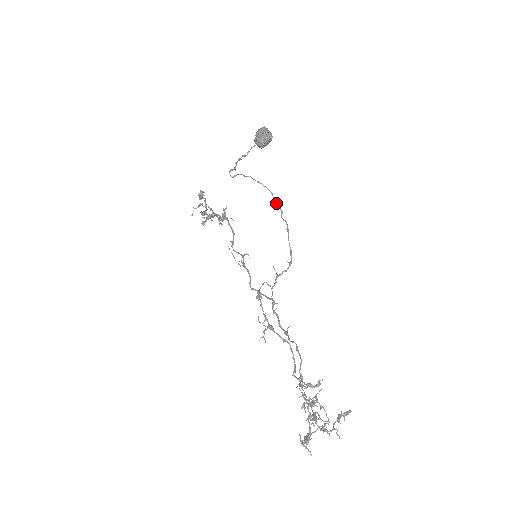
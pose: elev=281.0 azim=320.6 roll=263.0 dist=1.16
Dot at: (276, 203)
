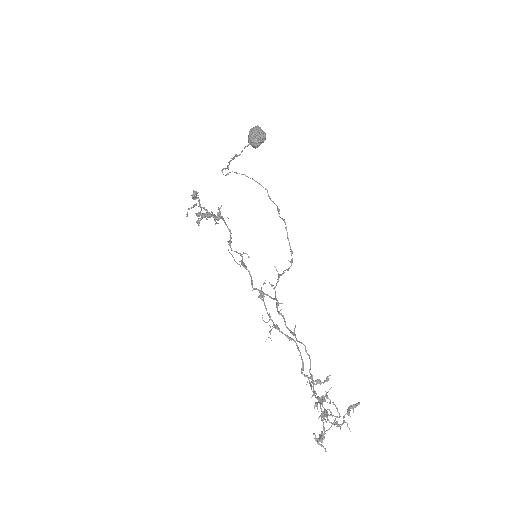
Dot at: (272, 201)
